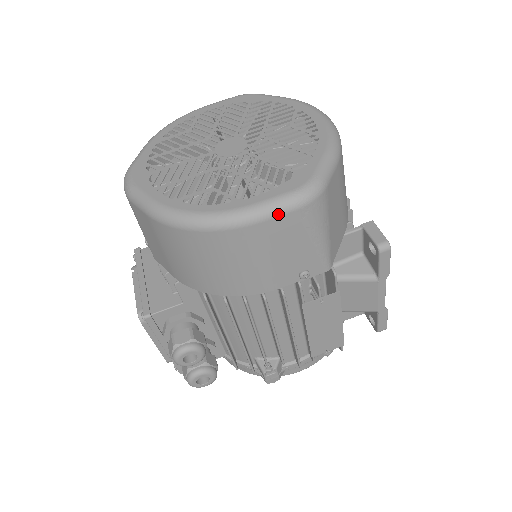
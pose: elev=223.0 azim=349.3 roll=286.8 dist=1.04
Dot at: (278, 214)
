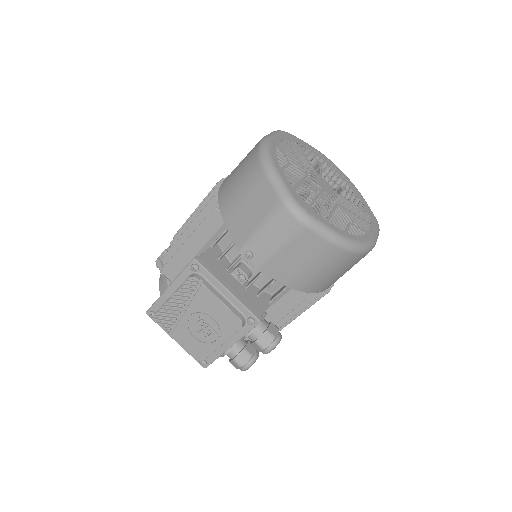
Dot at: occluded
